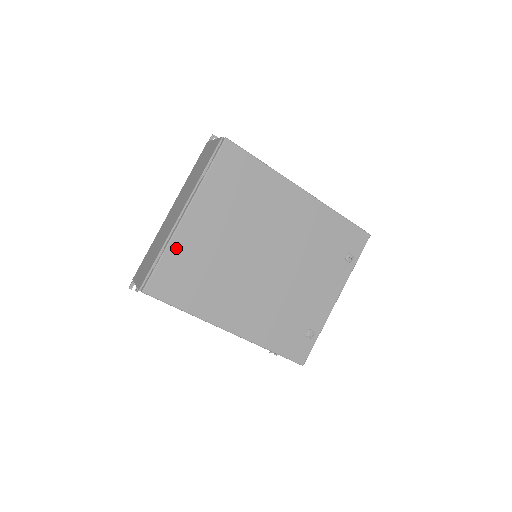
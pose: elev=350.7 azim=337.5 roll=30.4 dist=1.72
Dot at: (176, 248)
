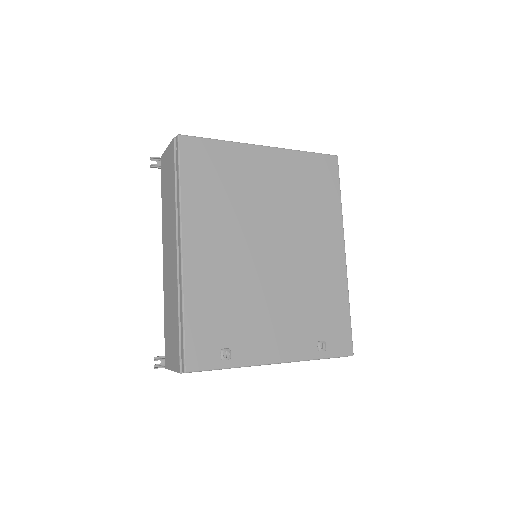
Dot at: (234, 151)
